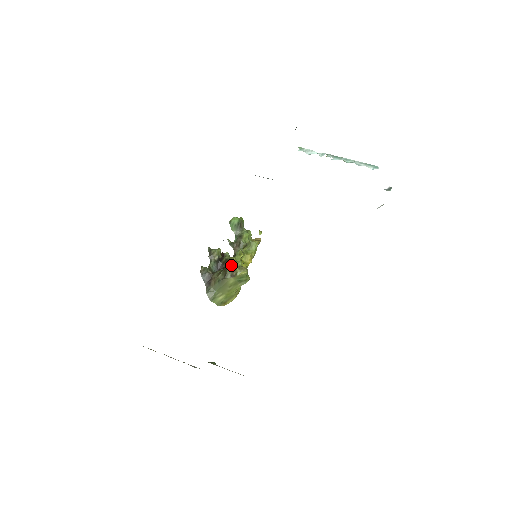
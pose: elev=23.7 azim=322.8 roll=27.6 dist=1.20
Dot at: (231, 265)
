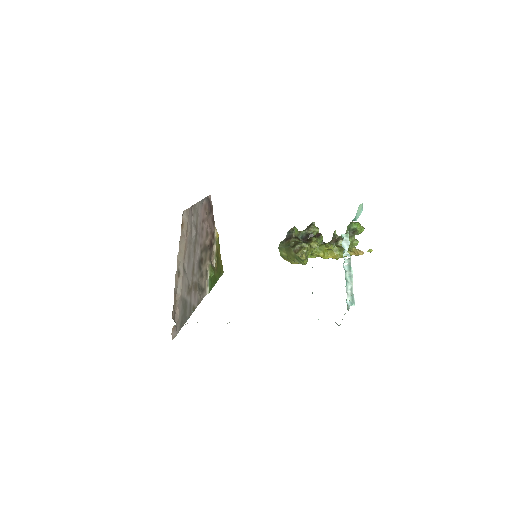
Dot at: (302, 245)
